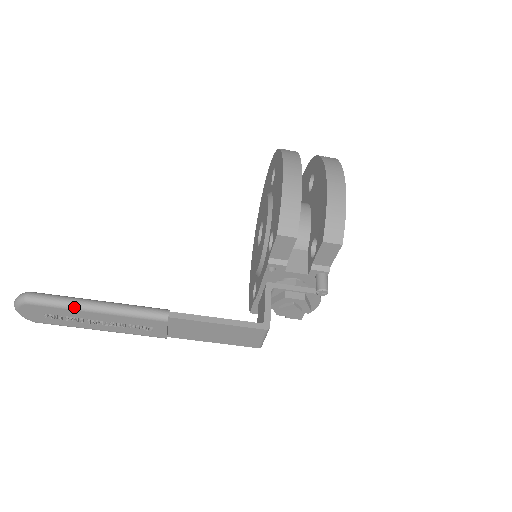
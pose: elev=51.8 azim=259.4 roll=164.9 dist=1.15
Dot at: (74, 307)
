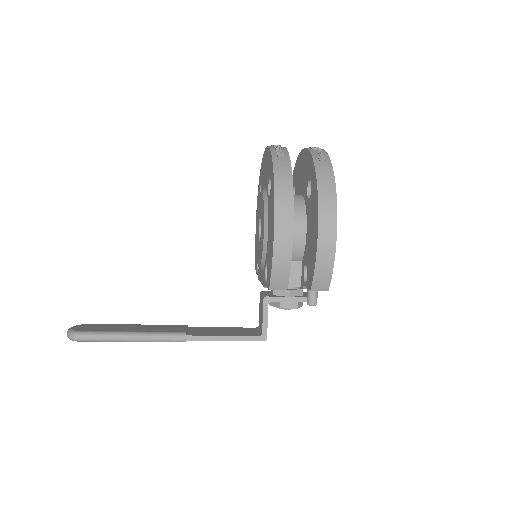
Dot at: (113, 341)
